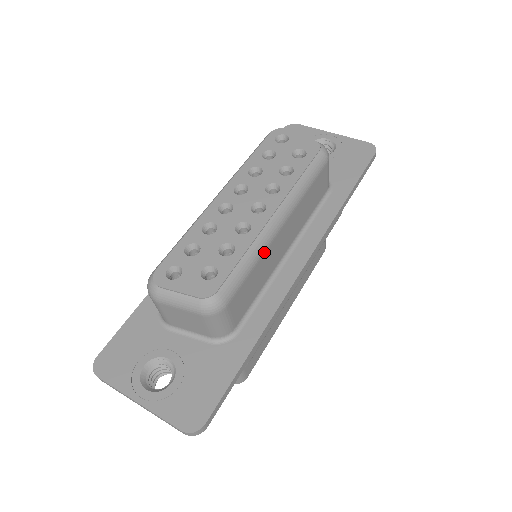
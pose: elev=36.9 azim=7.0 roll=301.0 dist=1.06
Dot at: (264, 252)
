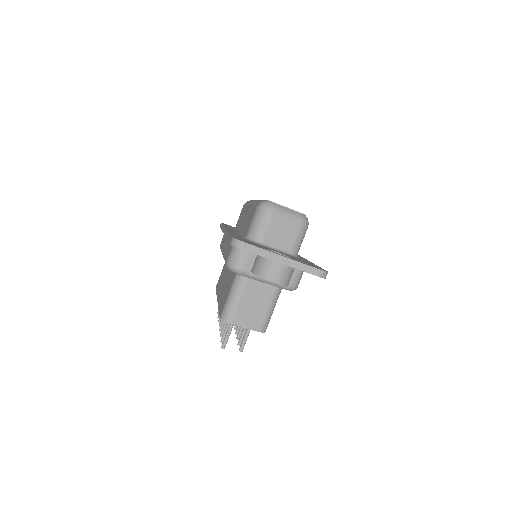
Dot at: occluded
